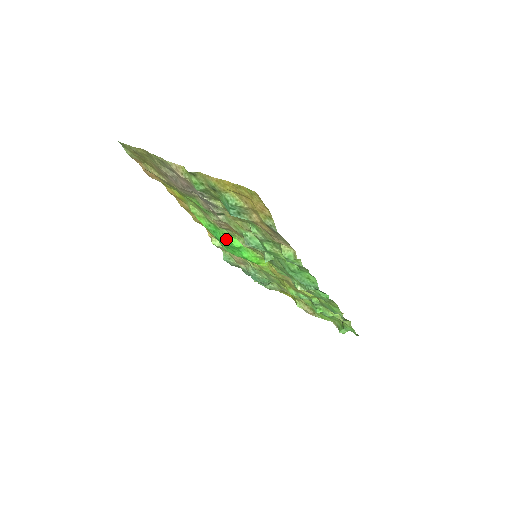
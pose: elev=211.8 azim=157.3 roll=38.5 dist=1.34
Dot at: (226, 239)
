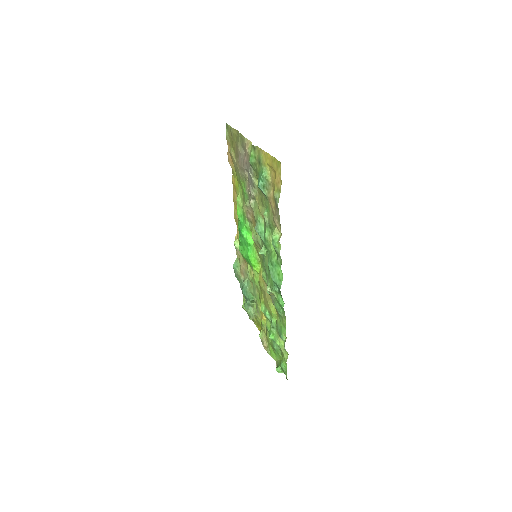
Dot at: (245, 233)
